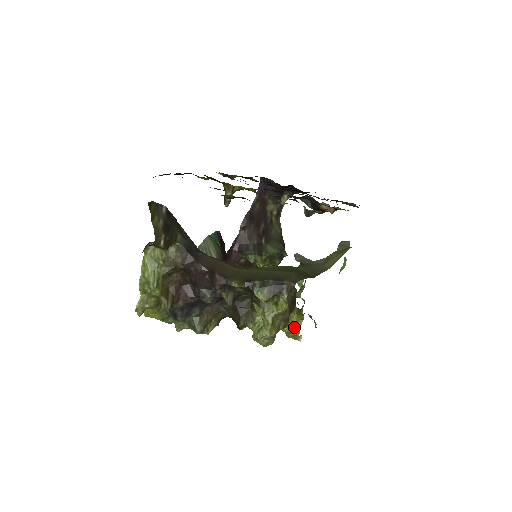
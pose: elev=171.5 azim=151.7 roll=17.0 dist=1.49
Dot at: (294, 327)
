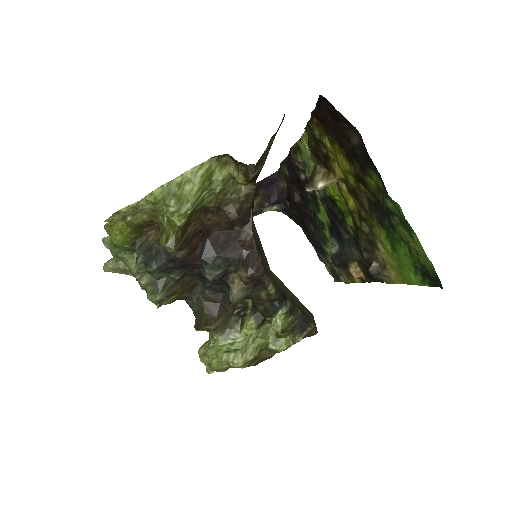
Dot at: occluded
